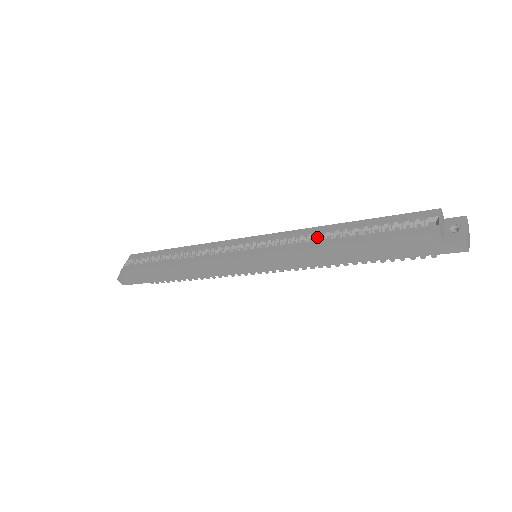
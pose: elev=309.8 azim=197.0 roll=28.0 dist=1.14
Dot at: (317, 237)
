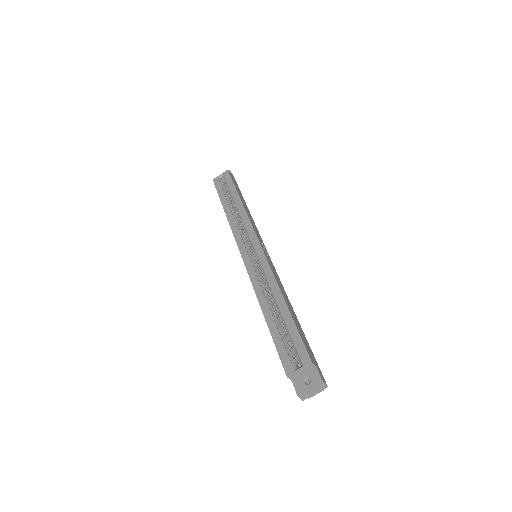
Dot at: (270, 290)
